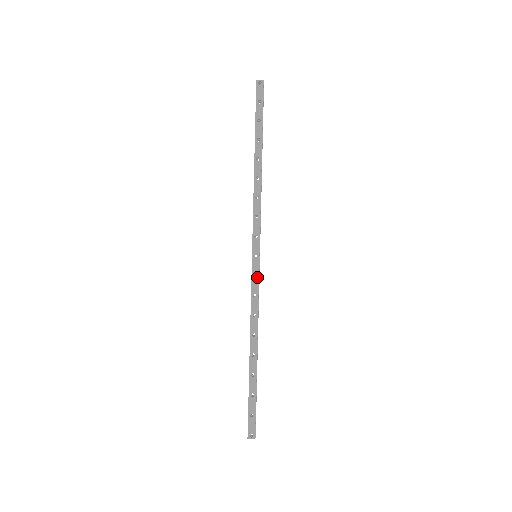
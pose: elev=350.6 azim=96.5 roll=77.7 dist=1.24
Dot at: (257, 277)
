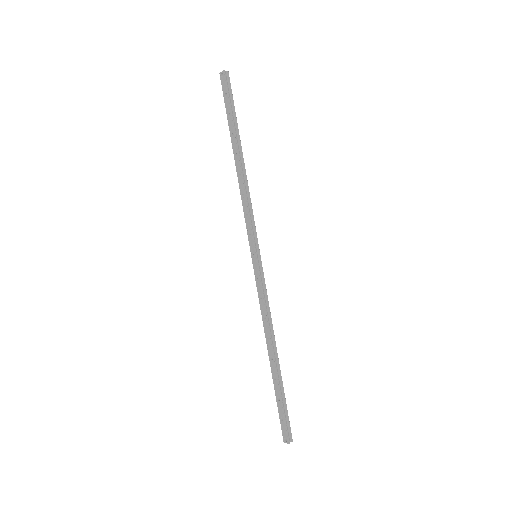
Dot at: (259, 278)
